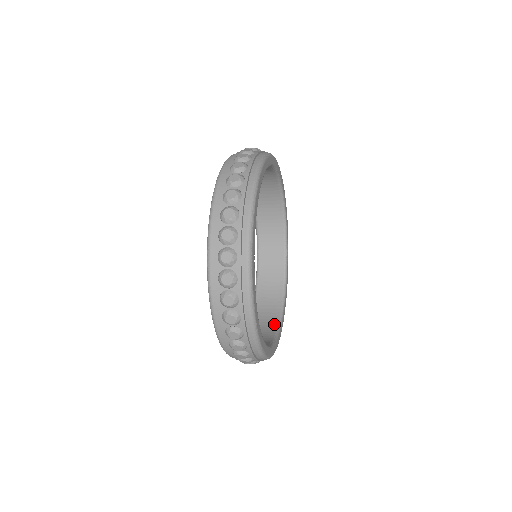
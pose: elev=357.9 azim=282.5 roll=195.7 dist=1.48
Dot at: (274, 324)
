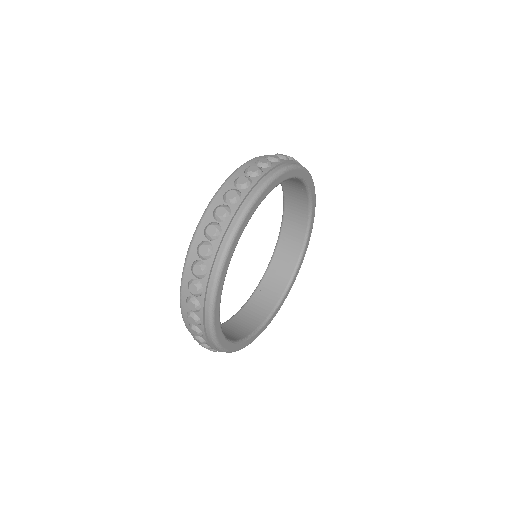
Dot at: (257, 323)
